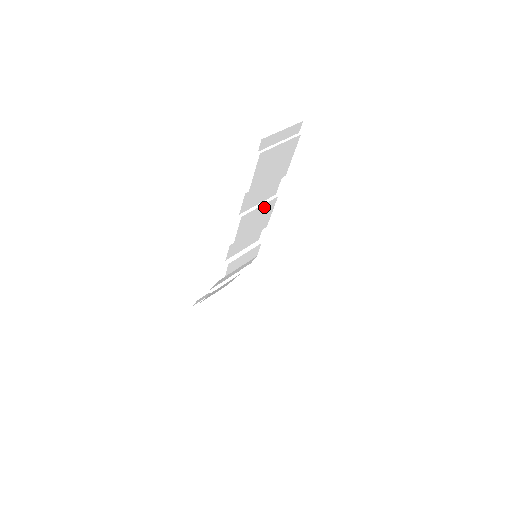
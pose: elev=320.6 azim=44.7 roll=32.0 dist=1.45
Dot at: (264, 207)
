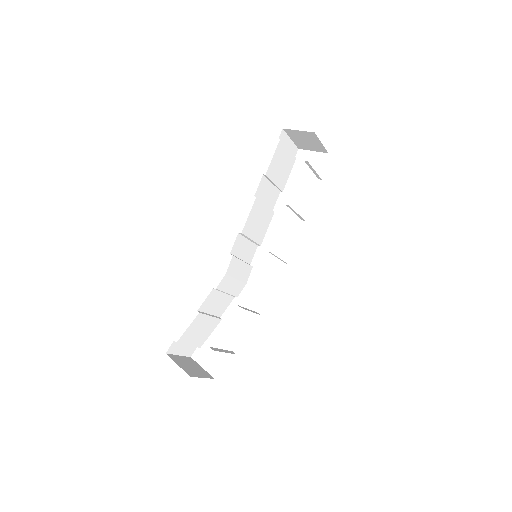
Dot at: (266, 211)
